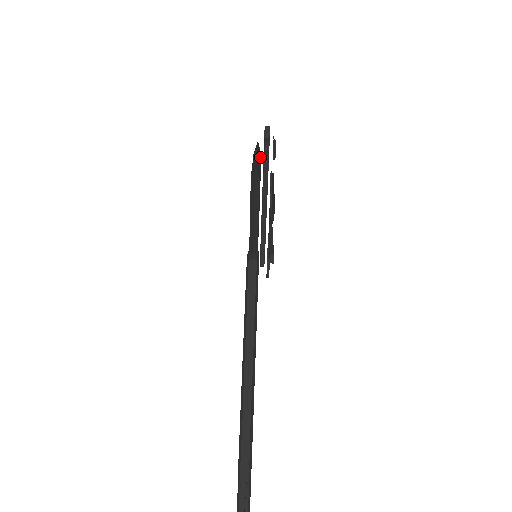
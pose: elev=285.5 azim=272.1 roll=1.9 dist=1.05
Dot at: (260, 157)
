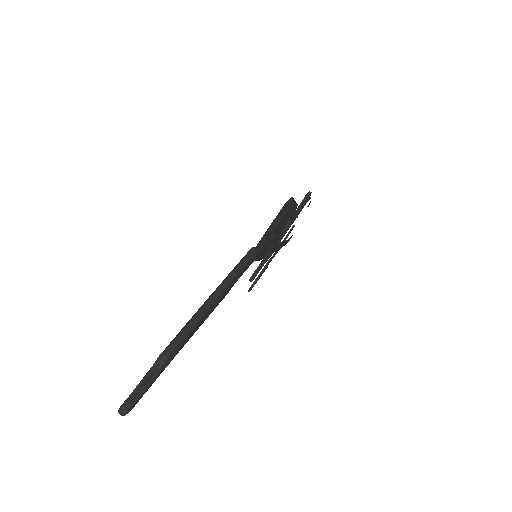
Dot at: occluded
